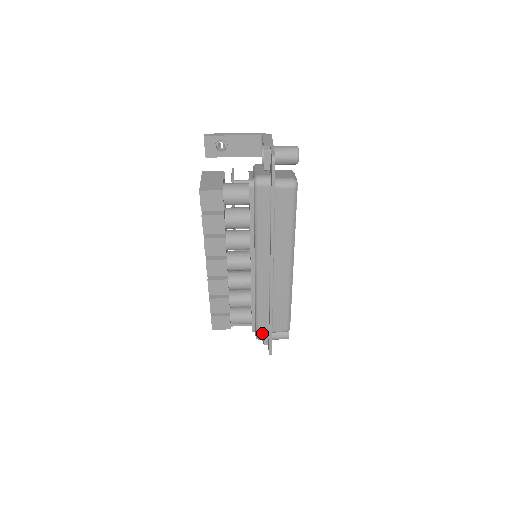
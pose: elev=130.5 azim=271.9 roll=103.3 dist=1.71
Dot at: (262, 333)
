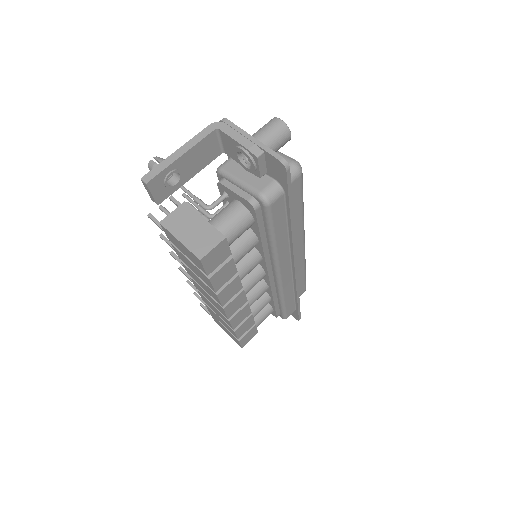
Dot at: (289, 312)
